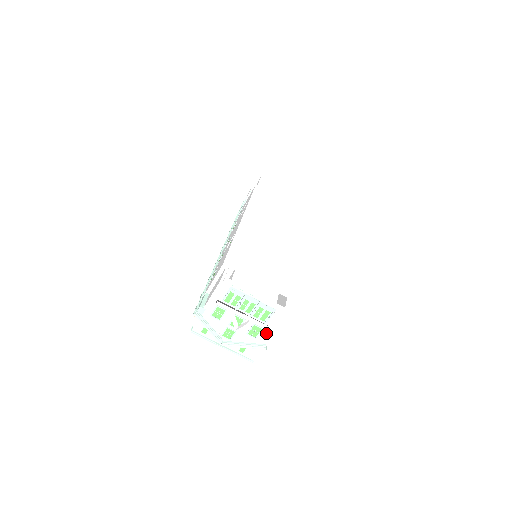
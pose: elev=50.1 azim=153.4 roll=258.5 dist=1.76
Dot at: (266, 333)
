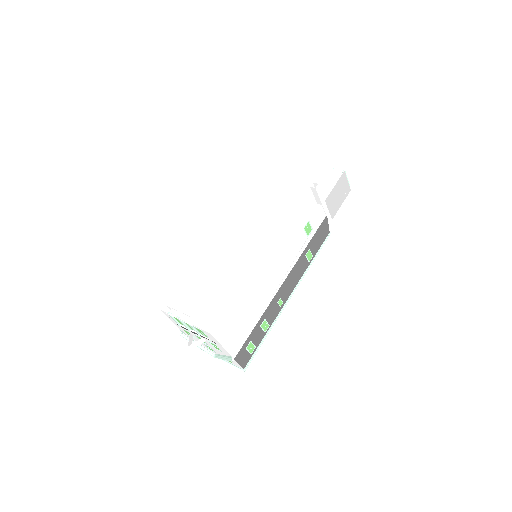
Dot at: (220, 348)
